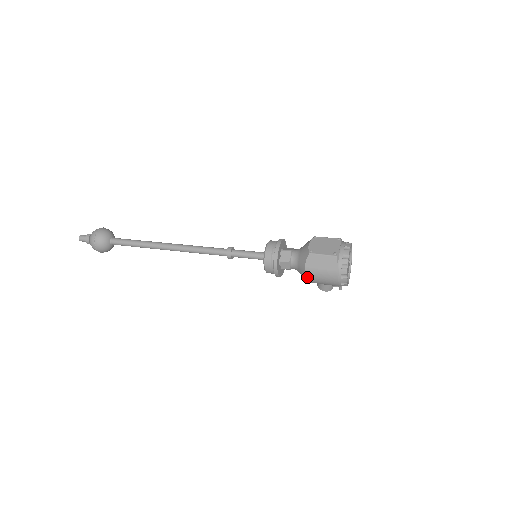
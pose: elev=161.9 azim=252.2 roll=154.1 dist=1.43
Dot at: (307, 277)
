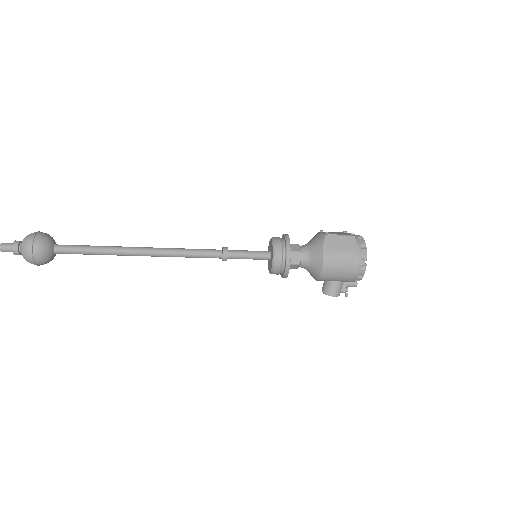
Dot at: (325, 262)
